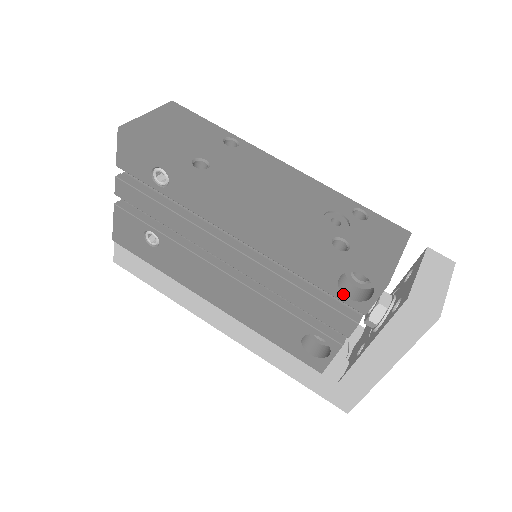
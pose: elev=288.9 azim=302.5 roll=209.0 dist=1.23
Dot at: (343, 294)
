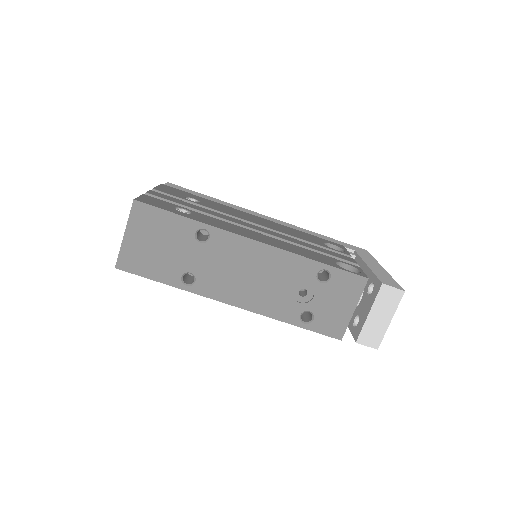
Dot at: occluded
